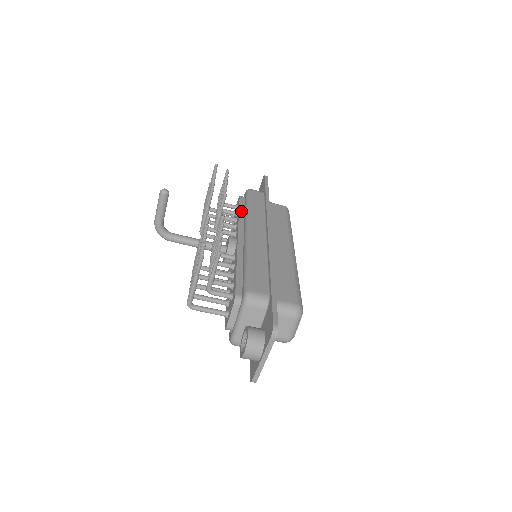
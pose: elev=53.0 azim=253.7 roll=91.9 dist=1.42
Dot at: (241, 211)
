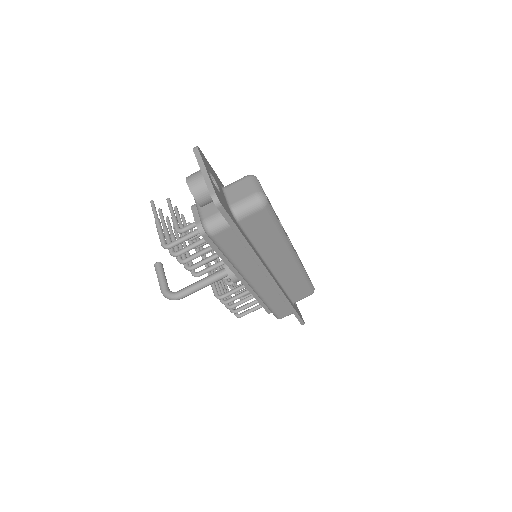
Dot at: occluded
